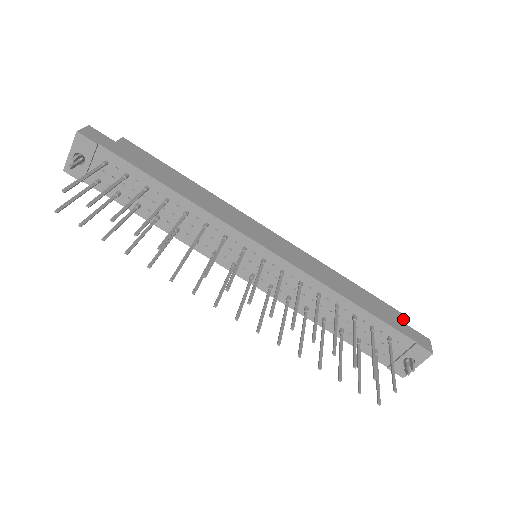
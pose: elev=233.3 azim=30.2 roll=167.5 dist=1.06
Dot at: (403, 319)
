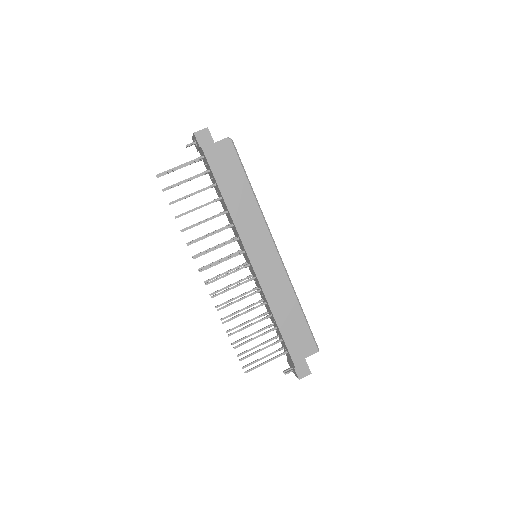
Dot at: (312, 352)
